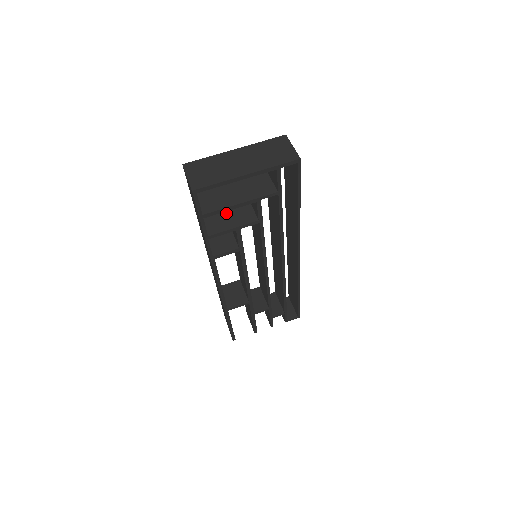
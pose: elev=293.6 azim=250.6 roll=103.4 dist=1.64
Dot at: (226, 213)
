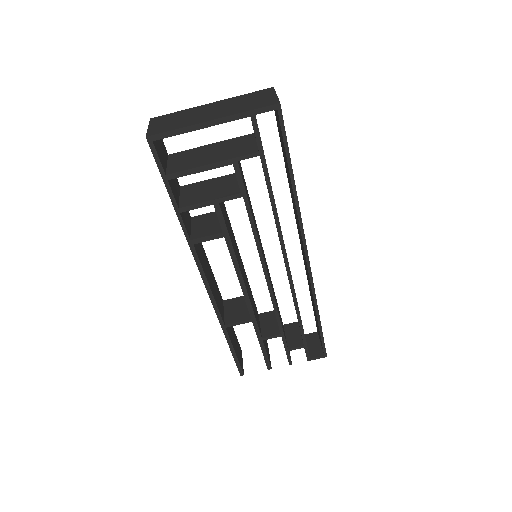
Dot at: (208, 187)
